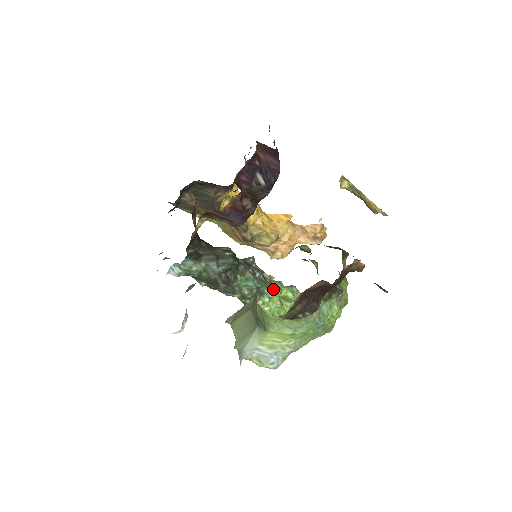
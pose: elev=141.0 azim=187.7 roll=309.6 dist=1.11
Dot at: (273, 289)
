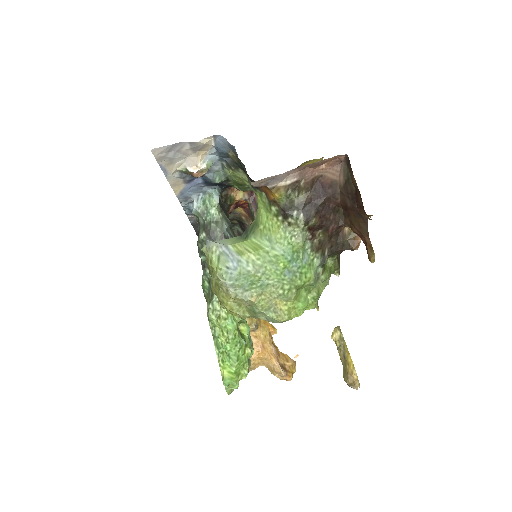
Dot at: occluded
